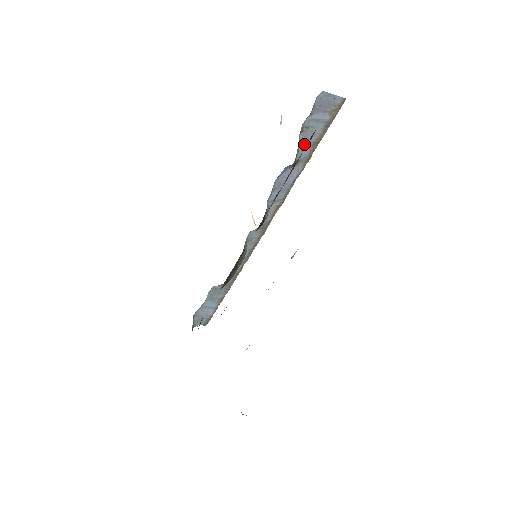
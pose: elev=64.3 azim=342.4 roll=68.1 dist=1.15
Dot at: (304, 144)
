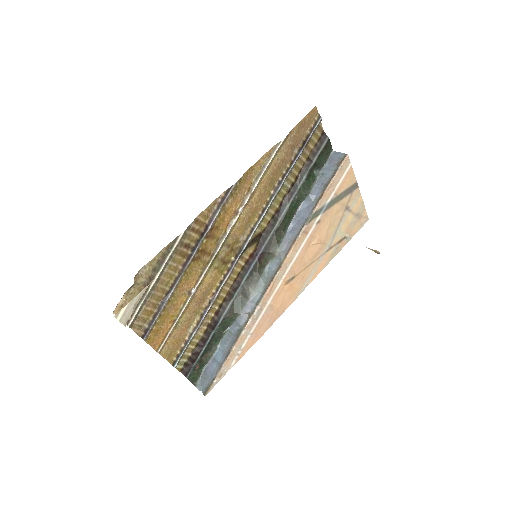
Dot at: (319, 186)
